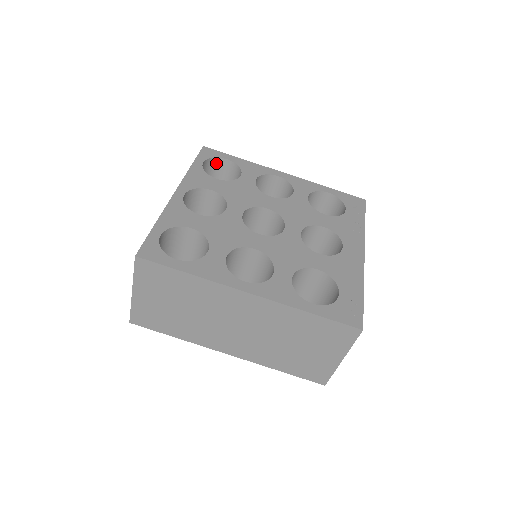
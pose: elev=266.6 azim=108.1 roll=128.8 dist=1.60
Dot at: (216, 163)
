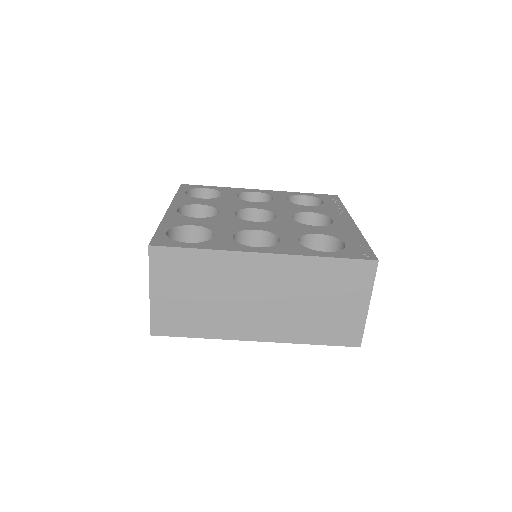
Dot at: (196, 194)
